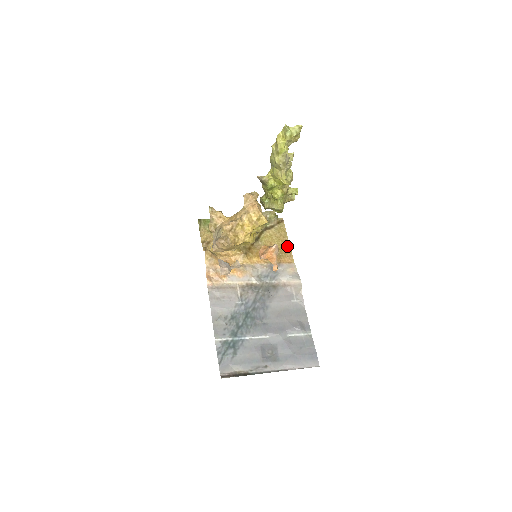
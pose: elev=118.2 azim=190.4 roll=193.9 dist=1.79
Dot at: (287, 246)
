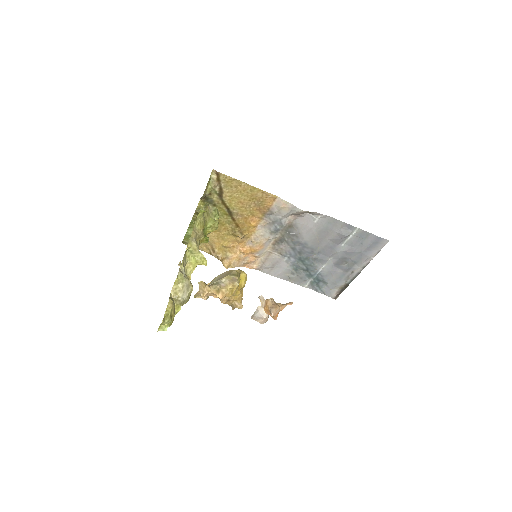
Dot at: (253, 190)
